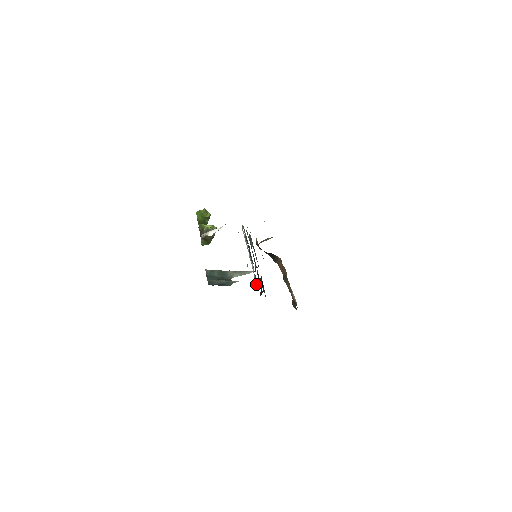
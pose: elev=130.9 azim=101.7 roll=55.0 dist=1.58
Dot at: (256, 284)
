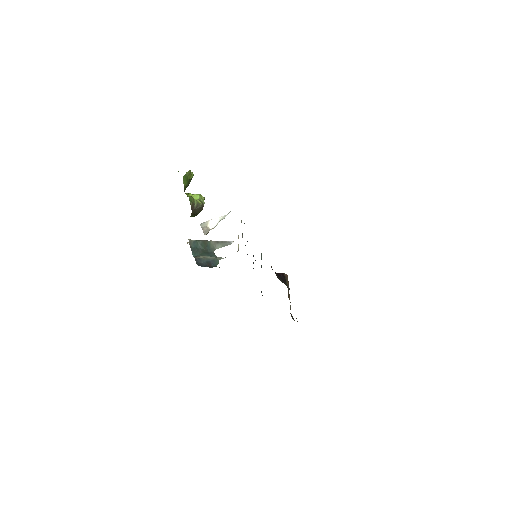
Dot at: occluded
